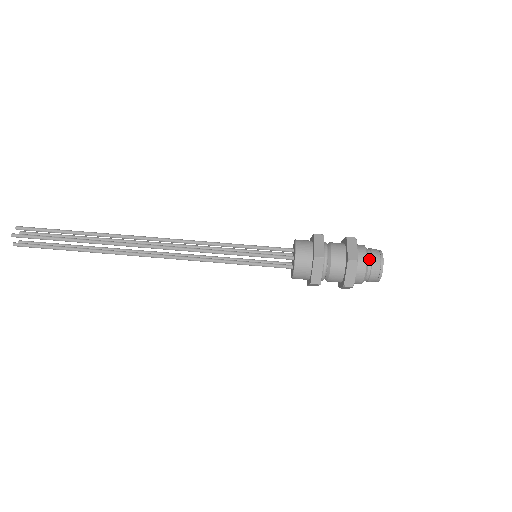
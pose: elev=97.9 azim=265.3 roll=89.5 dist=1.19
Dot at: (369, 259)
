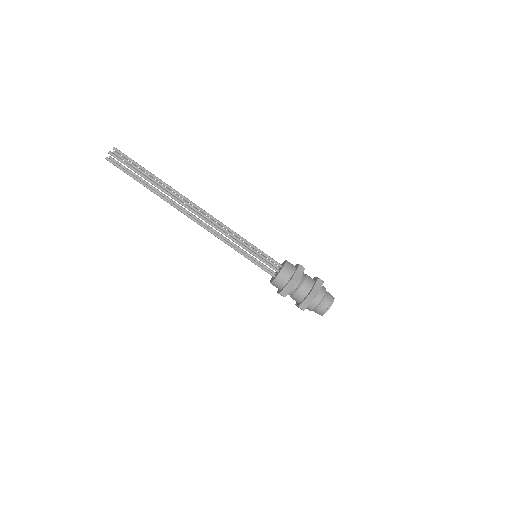
Dot at: (324, 299)
